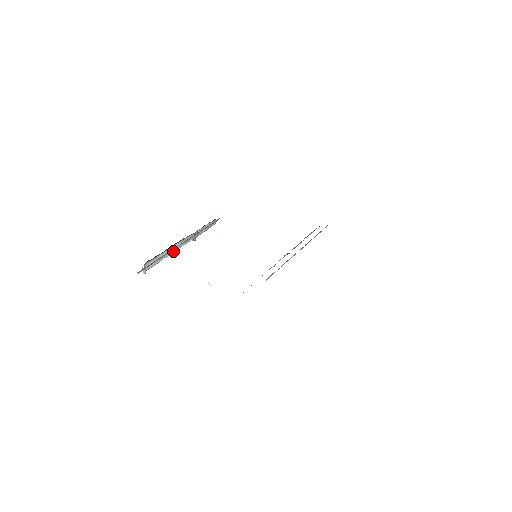
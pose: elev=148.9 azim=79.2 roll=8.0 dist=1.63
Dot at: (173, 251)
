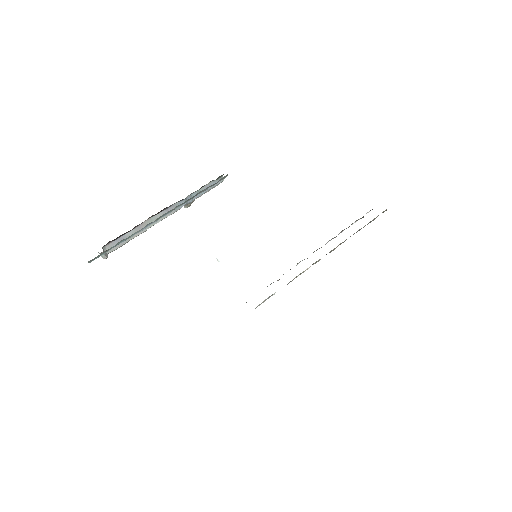
Dot at: (152, 225)
